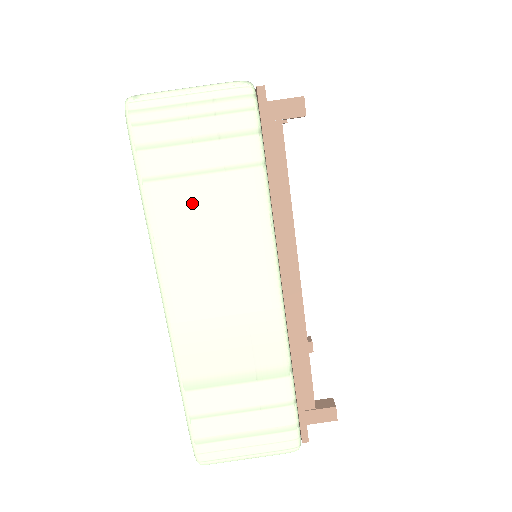
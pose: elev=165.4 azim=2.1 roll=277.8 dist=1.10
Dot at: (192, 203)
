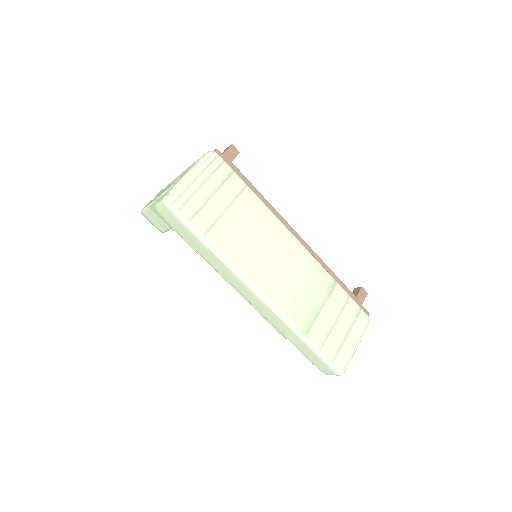
Dot at: (234, 229)
